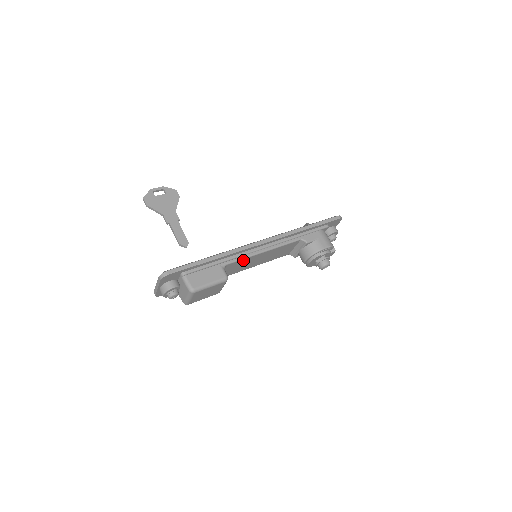
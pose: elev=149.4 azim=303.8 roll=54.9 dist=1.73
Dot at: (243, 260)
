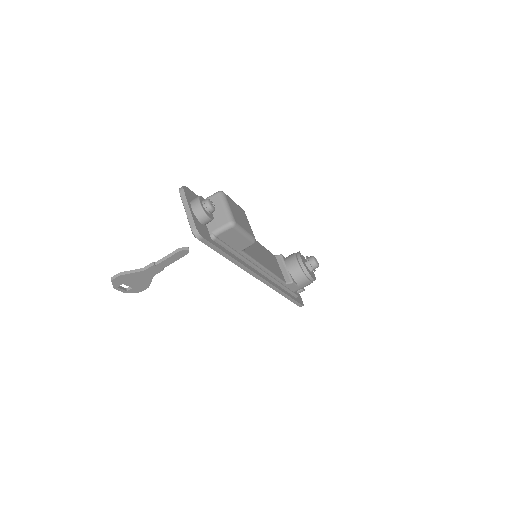
Dot at: occluded
